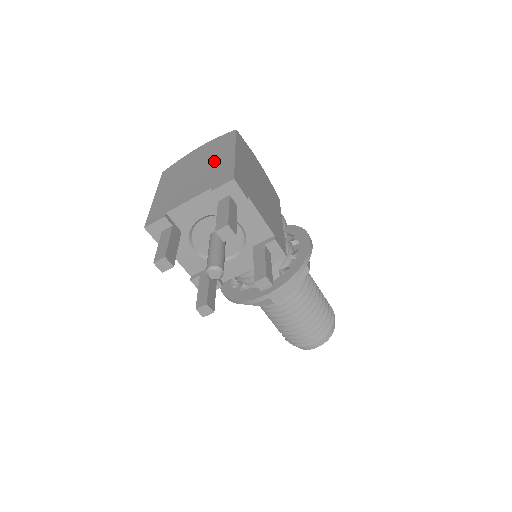
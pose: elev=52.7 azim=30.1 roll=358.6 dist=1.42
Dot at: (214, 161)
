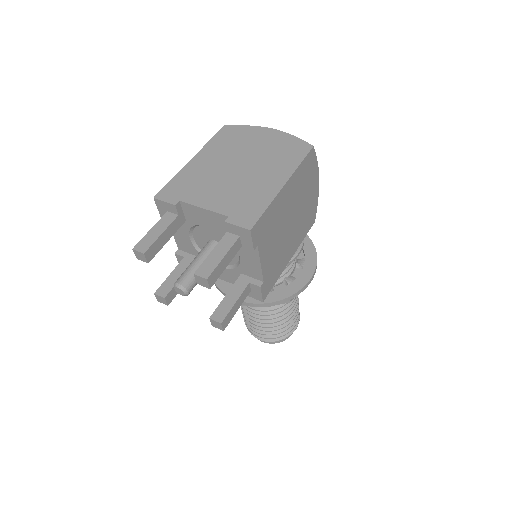
Dot at: (262, 175)
